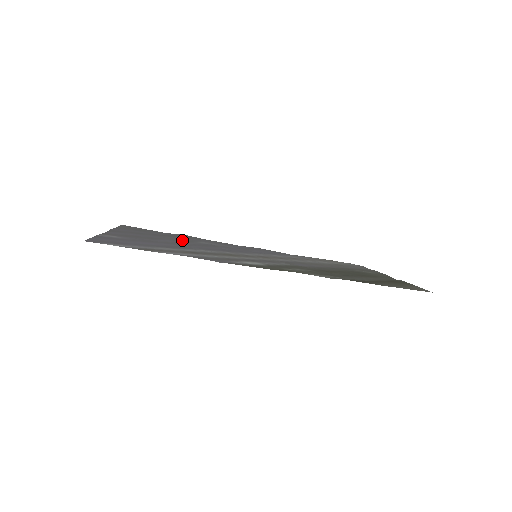
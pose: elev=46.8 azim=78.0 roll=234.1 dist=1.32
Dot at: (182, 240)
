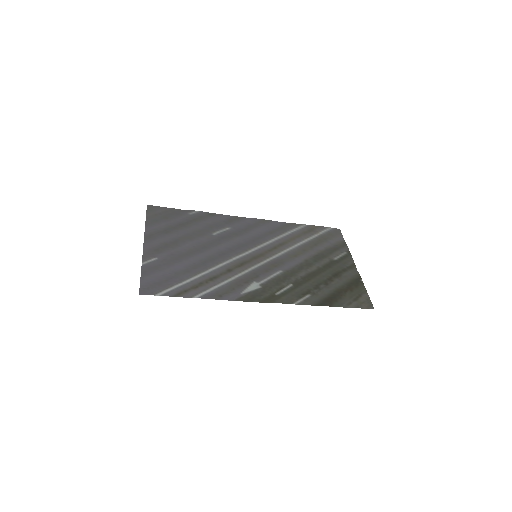
Dot at: (199, 232)
